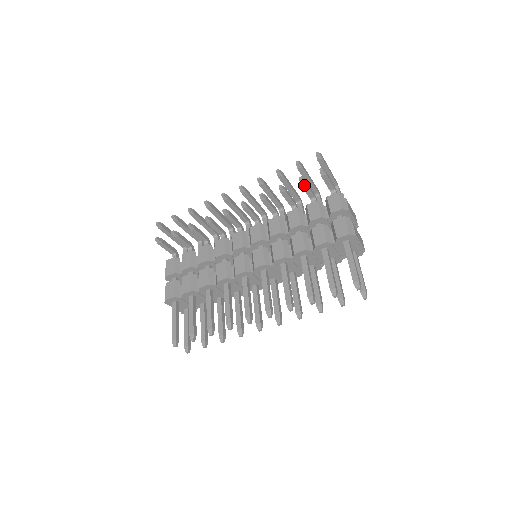
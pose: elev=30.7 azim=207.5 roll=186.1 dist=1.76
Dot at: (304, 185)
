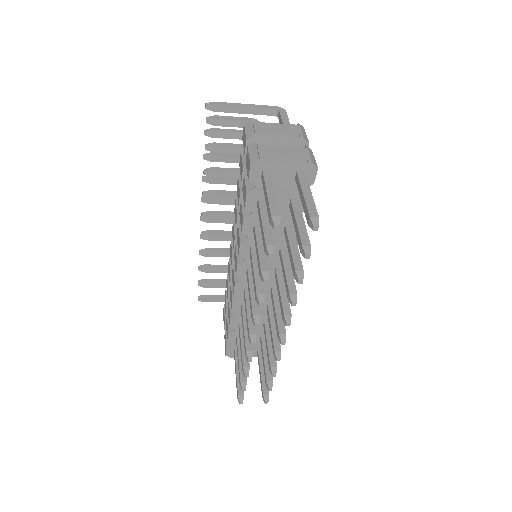
Dot at: (217, 149)
